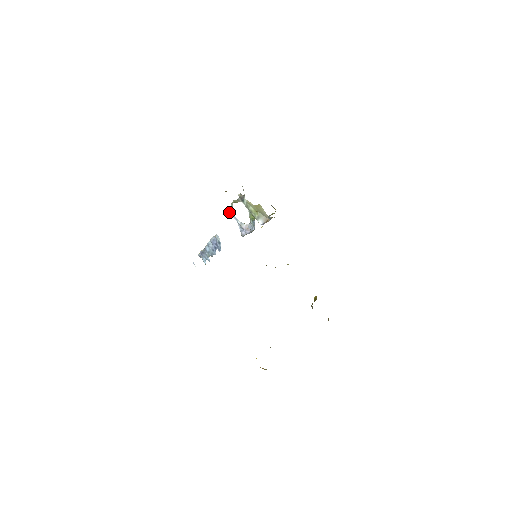
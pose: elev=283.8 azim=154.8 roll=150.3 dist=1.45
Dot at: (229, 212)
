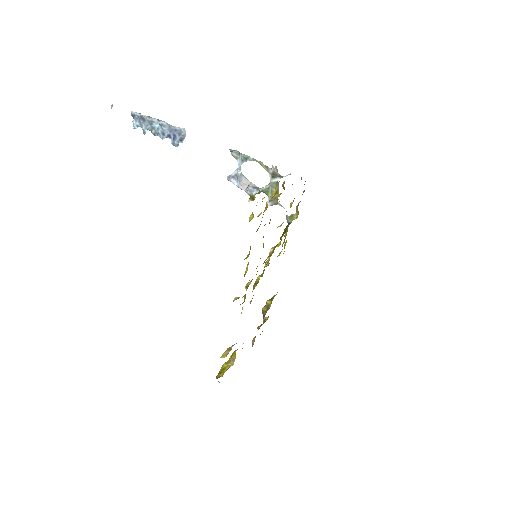
Dot at: (237, 151)
